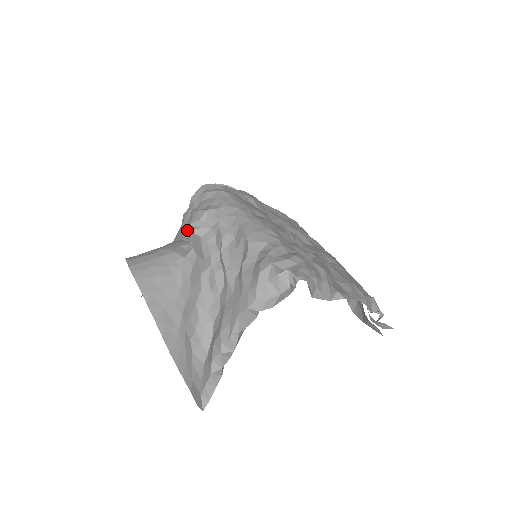
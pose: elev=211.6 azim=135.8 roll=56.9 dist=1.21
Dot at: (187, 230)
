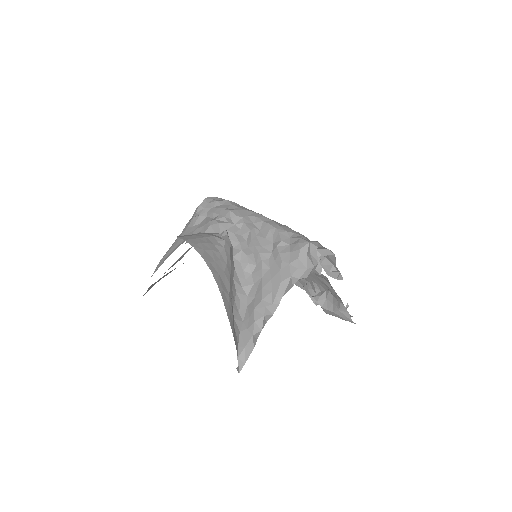
Dot at: (215, 223)
